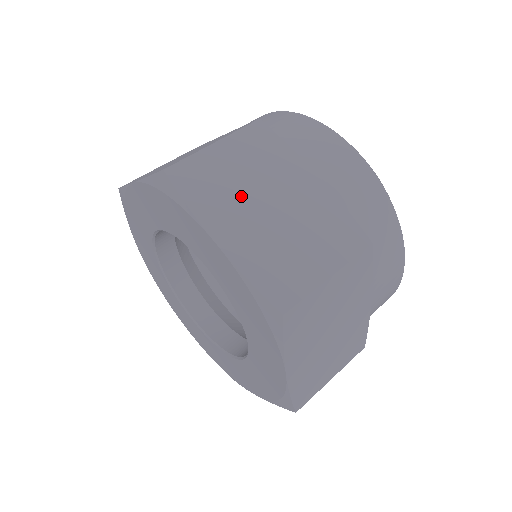
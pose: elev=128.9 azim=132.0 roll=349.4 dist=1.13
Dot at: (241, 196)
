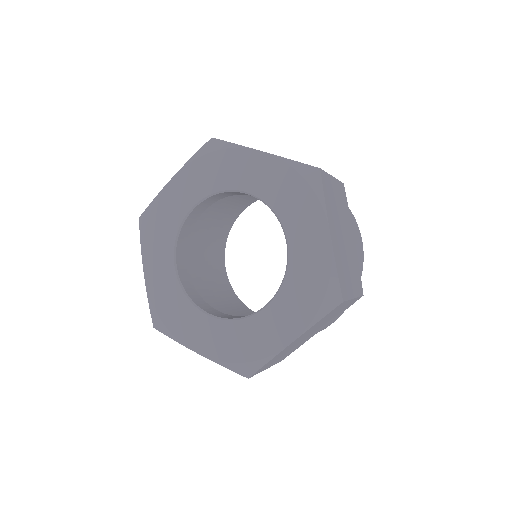
Dot at: occluded
